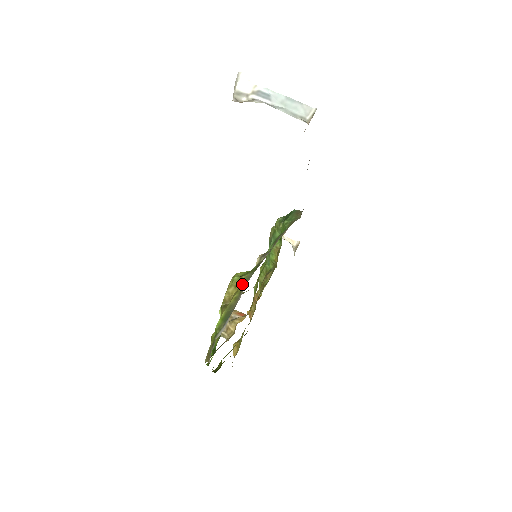
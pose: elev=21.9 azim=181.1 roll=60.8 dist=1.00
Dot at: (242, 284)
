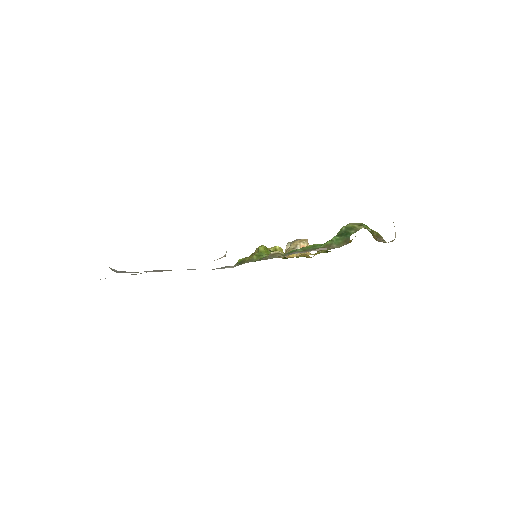
Dot at: (251, 258)
